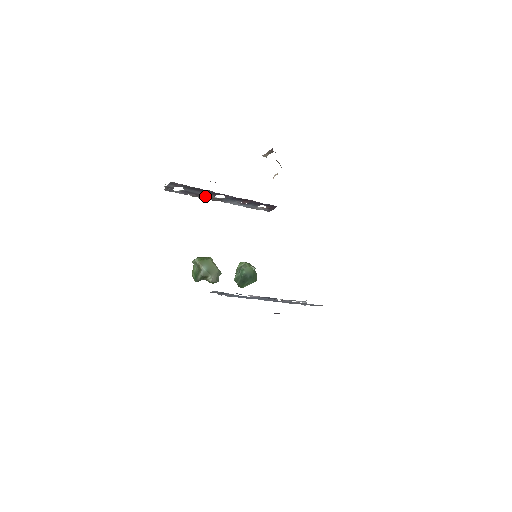
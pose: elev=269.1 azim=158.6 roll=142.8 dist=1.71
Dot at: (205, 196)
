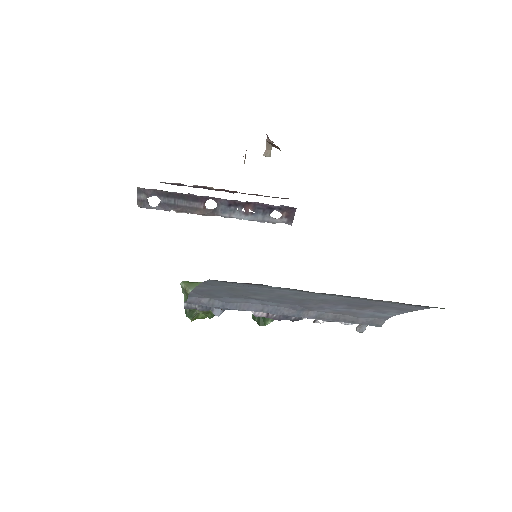
Dot at: (192, 209)
